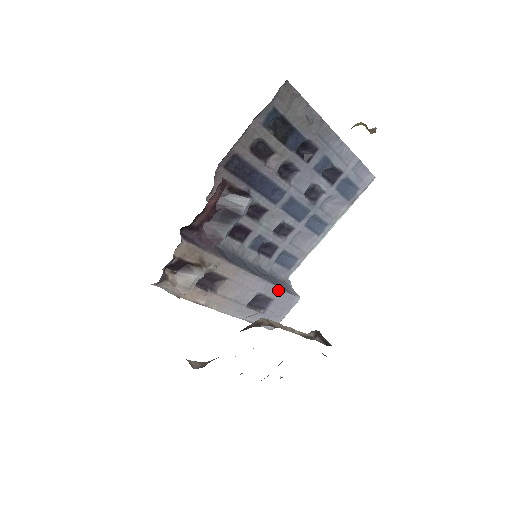
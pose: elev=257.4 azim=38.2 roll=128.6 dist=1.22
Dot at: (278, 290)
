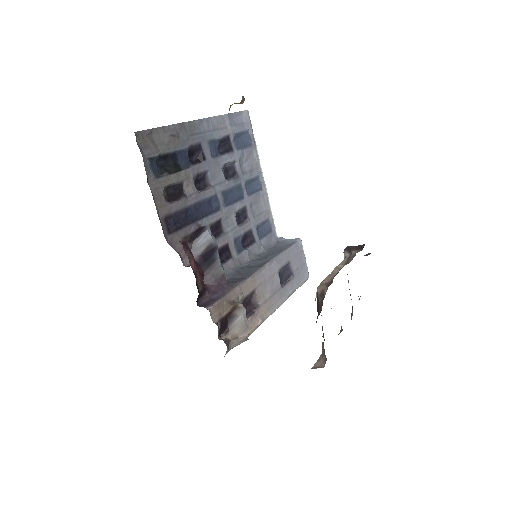
Dot at: (285, 253)
